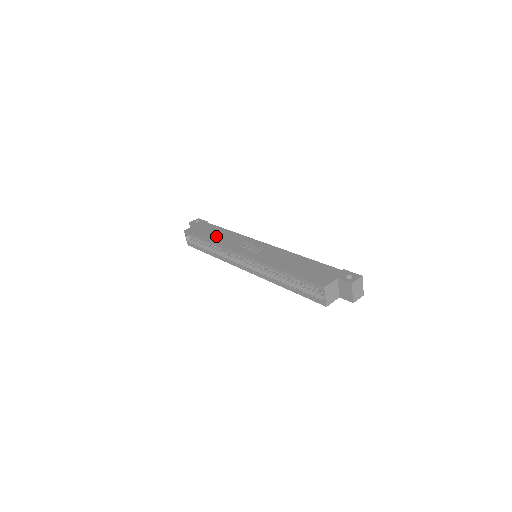
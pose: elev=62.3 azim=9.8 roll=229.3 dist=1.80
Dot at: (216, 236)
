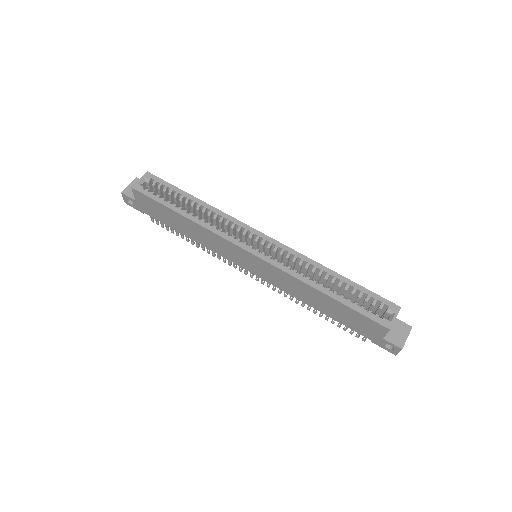
Dot at: occluded
